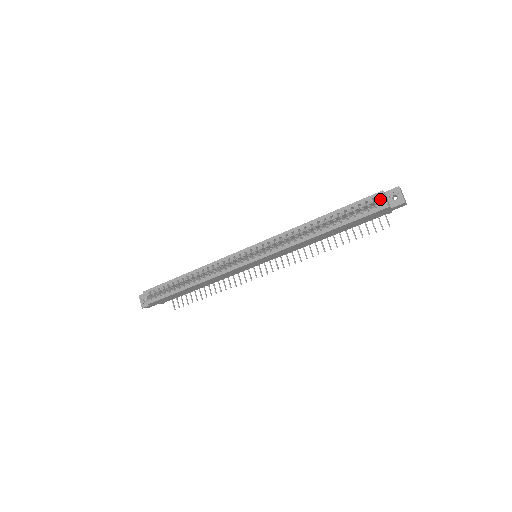
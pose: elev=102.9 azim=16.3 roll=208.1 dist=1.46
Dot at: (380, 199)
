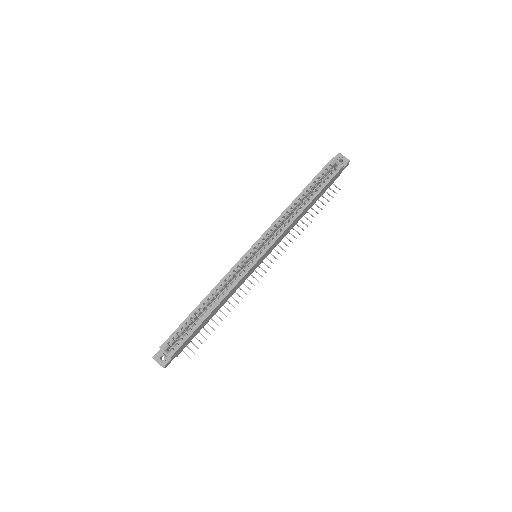
Dot at: (334, 164)
